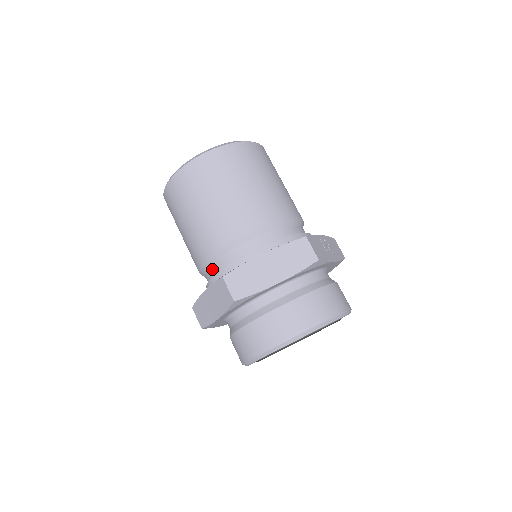
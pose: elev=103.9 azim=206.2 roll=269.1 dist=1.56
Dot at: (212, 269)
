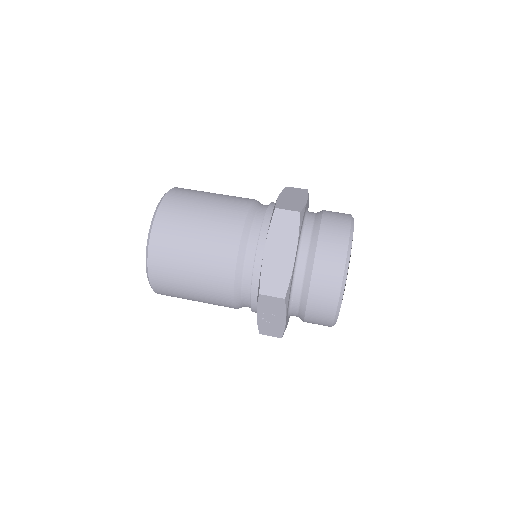
Dot at: (250, 244)
